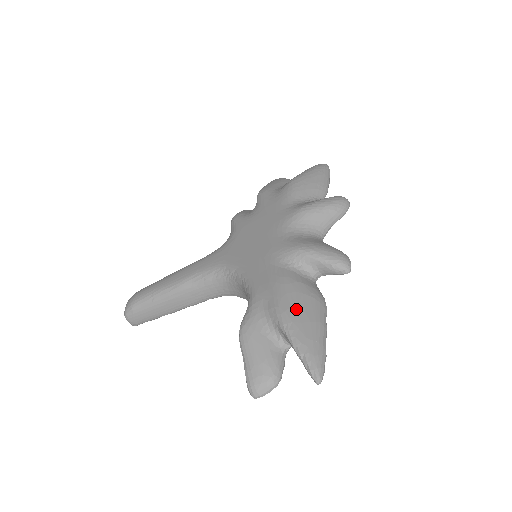
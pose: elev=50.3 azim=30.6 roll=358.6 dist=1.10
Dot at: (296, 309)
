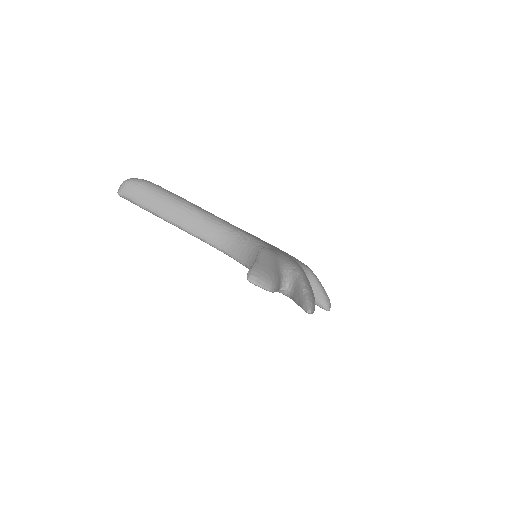
Dot at: occluded
